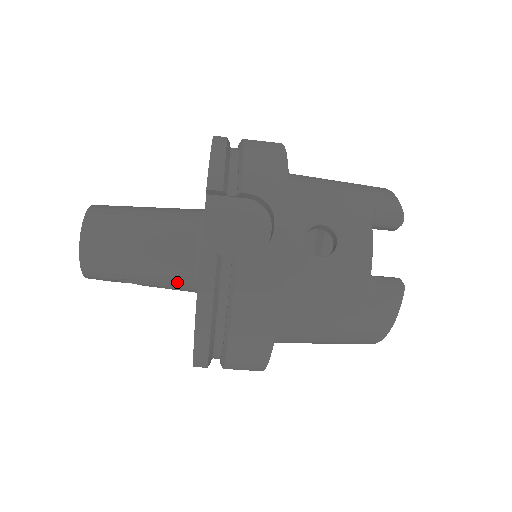
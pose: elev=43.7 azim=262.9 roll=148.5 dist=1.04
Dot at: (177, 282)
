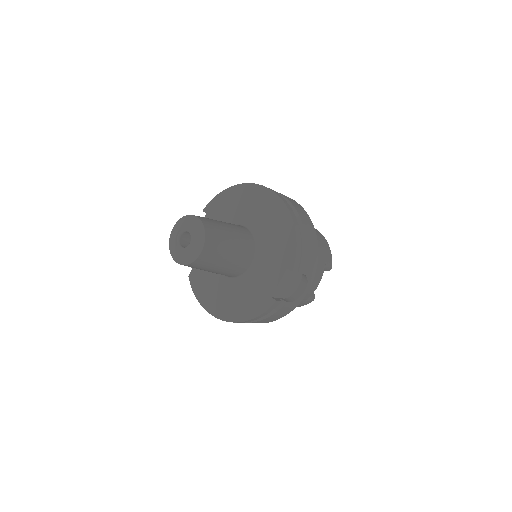
Dot at: (225, 275)
